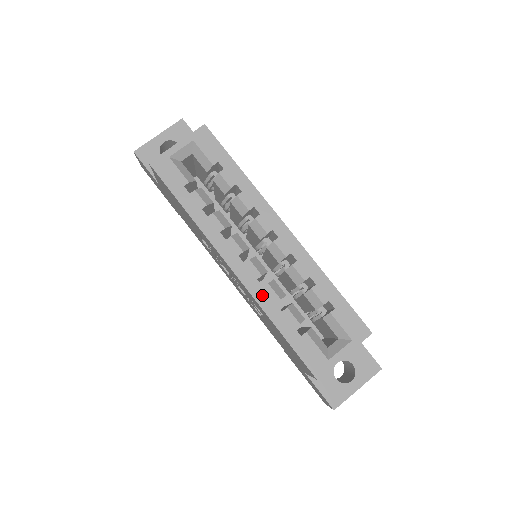
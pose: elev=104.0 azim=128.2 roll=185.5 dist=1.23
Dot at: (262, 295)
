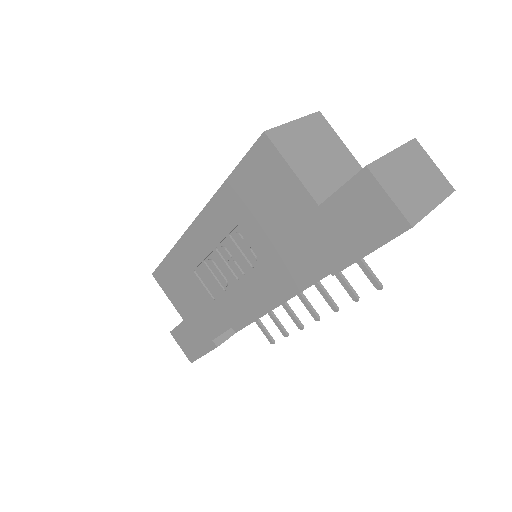
Dot at: occluded
